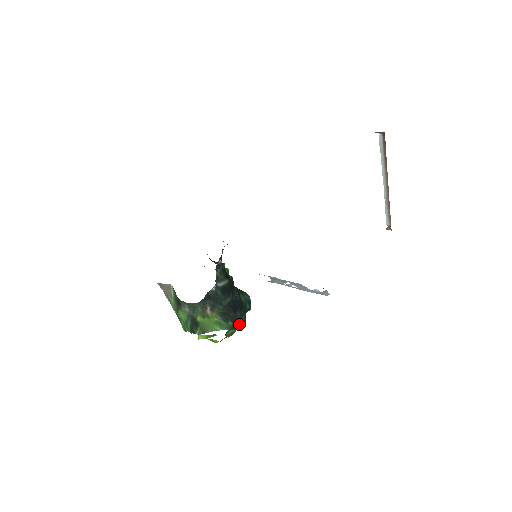
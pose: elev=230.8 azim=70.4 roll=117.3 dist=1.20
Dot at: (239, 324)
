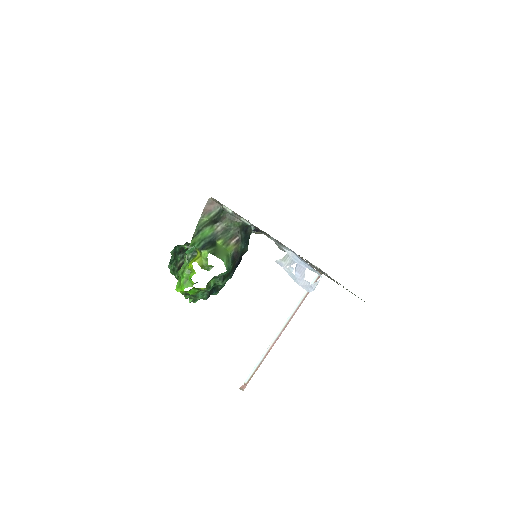
Dot at: (226, 281)
